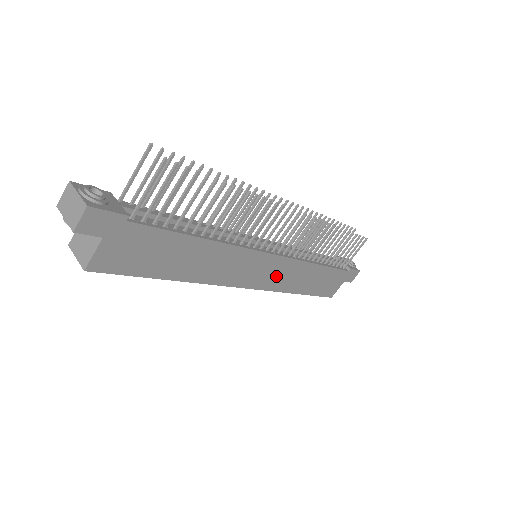
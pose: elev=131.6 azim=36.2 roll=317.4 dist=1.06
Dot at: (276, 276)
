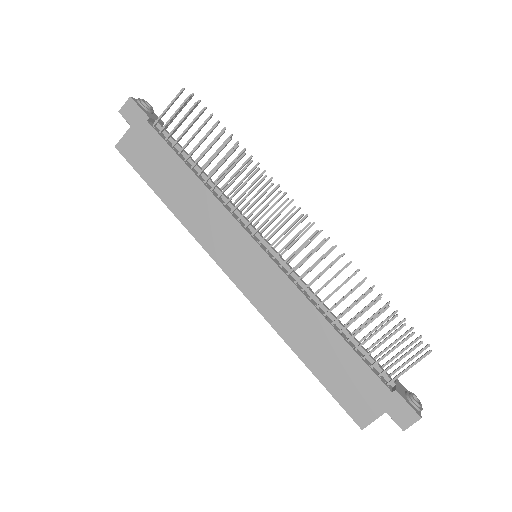
Dot at: (265, 289)
